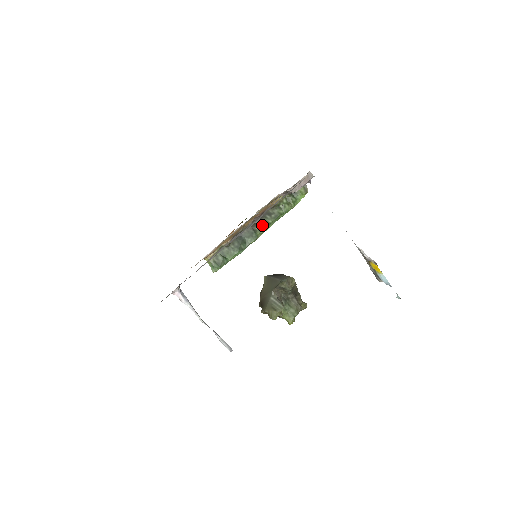
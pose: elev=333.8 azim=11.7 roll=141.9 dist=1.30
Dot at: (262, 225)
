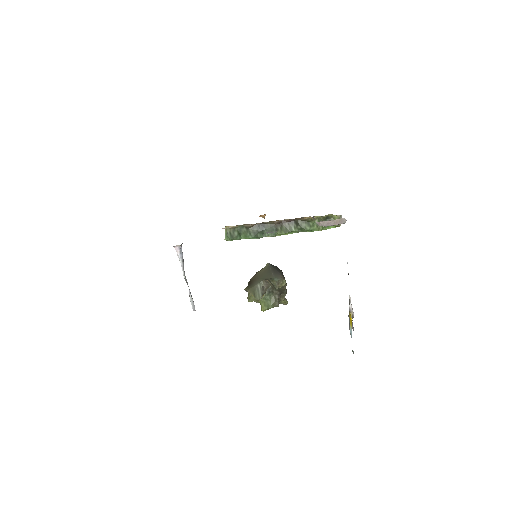
Dot at: (285, 228)
